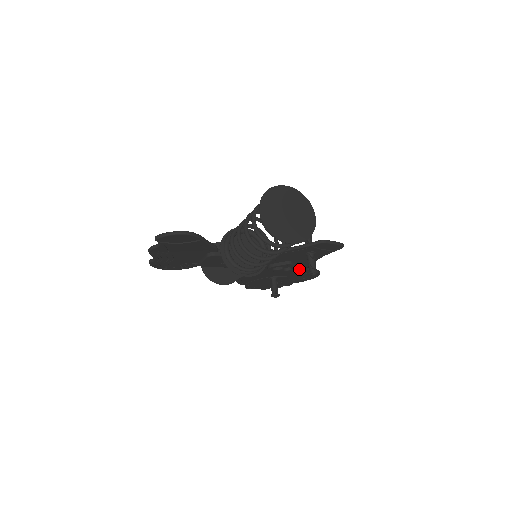
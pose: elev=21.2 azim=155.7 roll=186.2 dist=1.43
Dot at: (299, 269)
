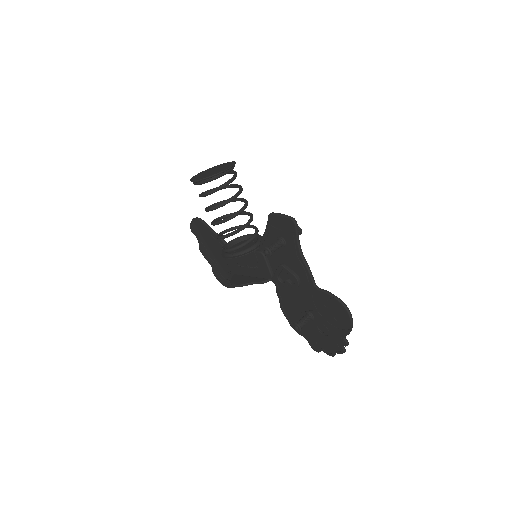
Dot at: (310, 288)
